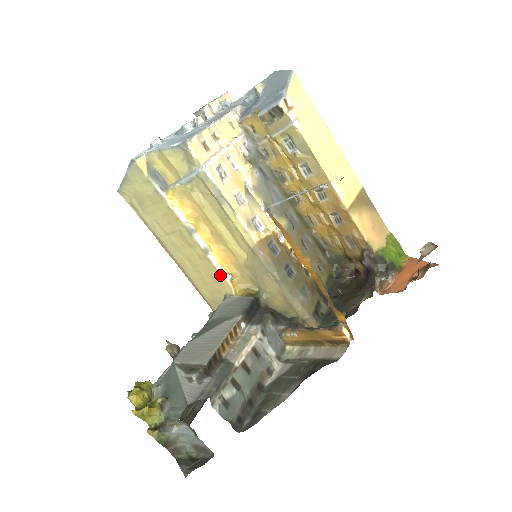
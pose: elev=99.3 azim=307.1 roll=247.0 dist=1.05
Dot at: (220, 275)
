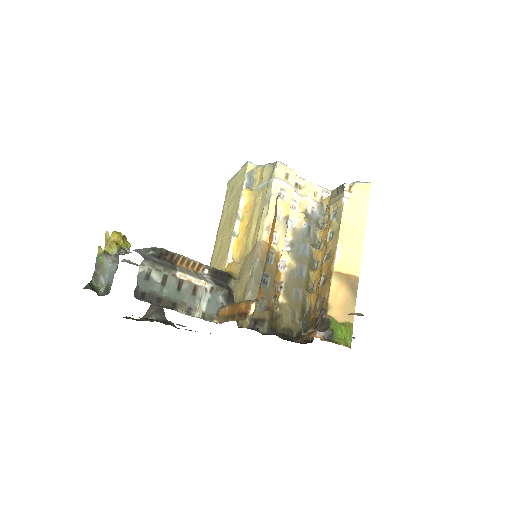
Dot at: (227, 254)
